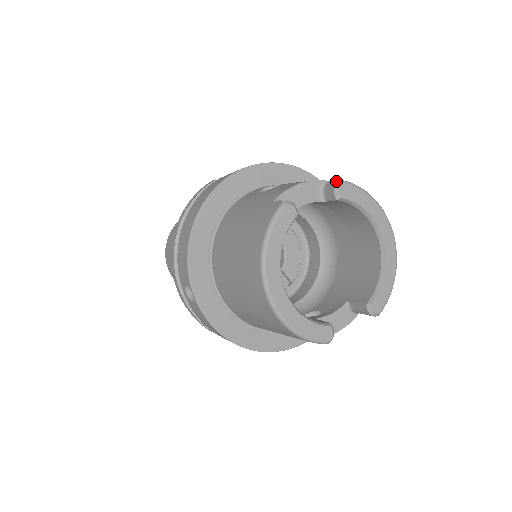
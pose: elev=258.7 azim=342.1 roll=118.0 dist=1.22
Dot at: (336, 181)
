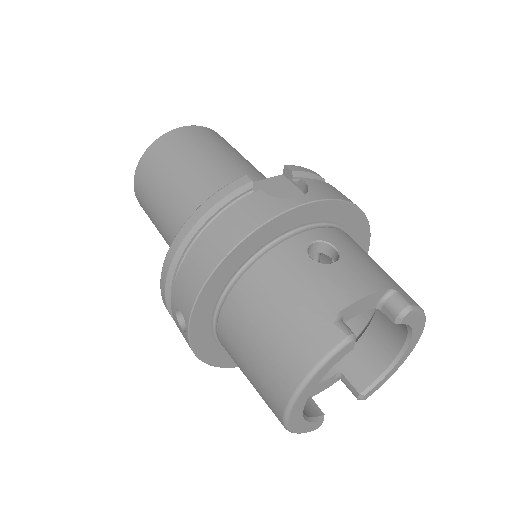
Dot at: (405, 305)
